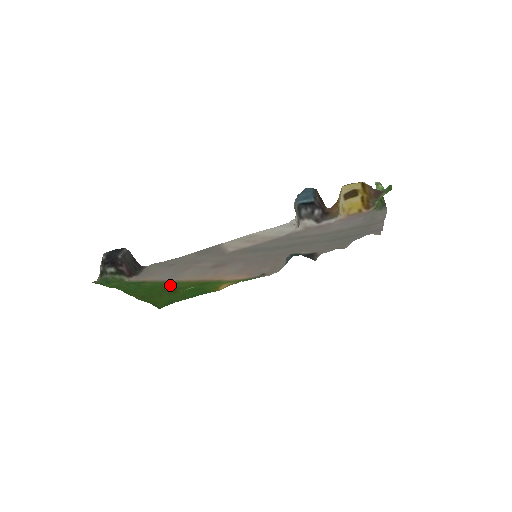
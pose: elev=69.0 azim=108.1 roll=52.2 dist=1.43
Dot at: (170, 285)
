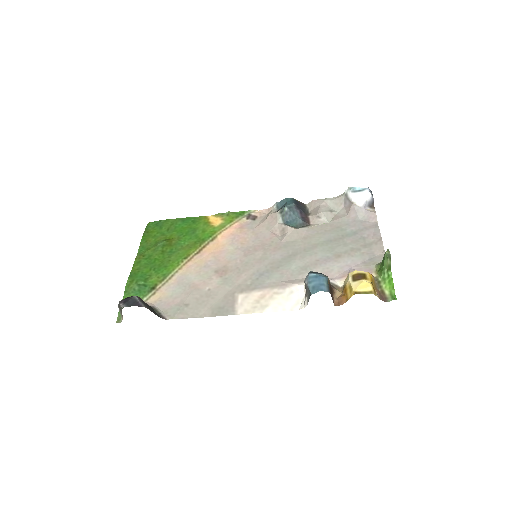
Dot at: (171, 260)
